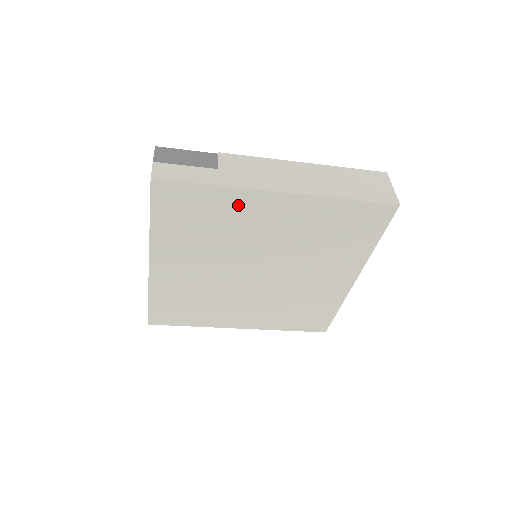
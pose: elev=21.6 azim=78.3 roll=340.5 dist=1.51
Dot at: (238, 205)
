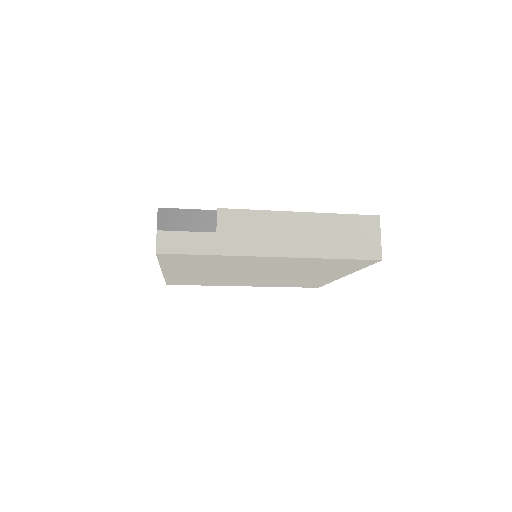
Dot at: (235, 259)
